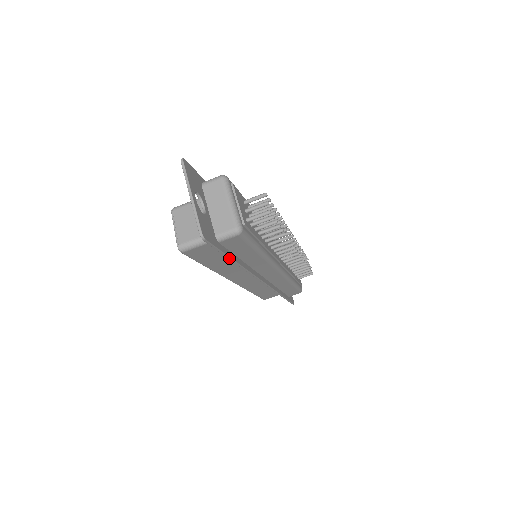
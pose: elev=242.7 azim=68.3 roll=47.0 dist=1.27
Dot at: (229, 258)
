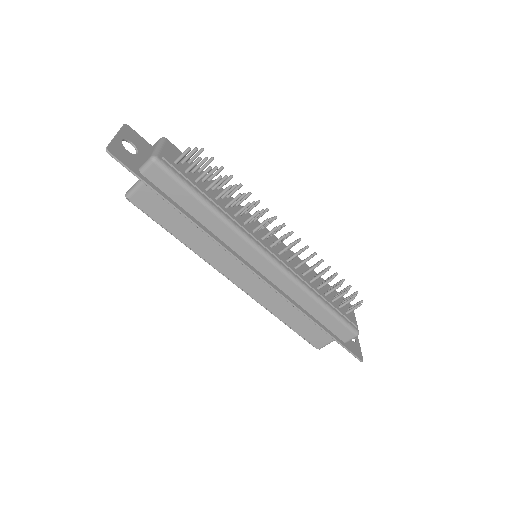
Dot at: (161, 196)
